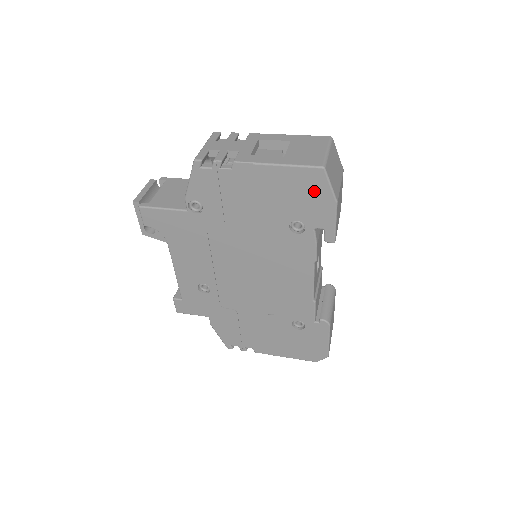
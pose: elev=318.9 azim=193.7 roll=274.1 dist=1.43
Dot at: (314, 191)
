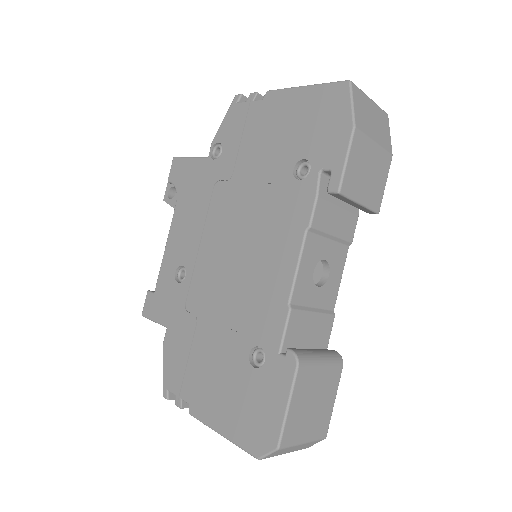
Dot at: (332, 113)
